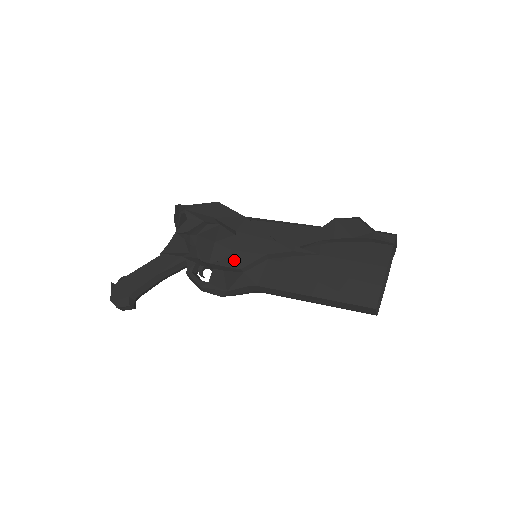
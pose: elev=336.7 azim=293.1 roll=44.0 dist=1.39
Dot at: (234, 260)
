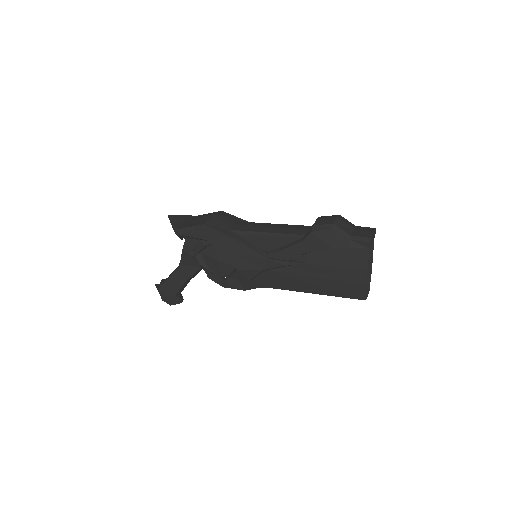
Dot at: (240, 276)
